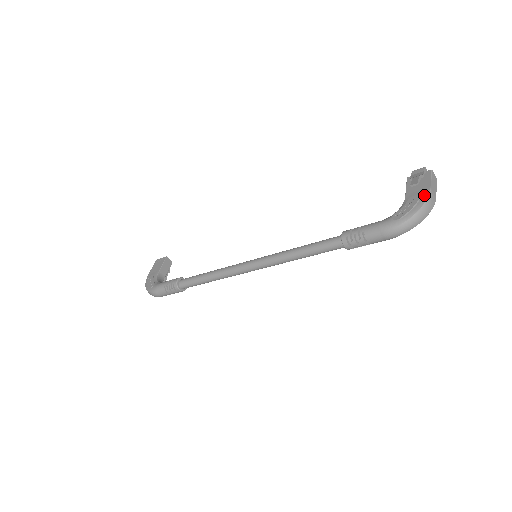
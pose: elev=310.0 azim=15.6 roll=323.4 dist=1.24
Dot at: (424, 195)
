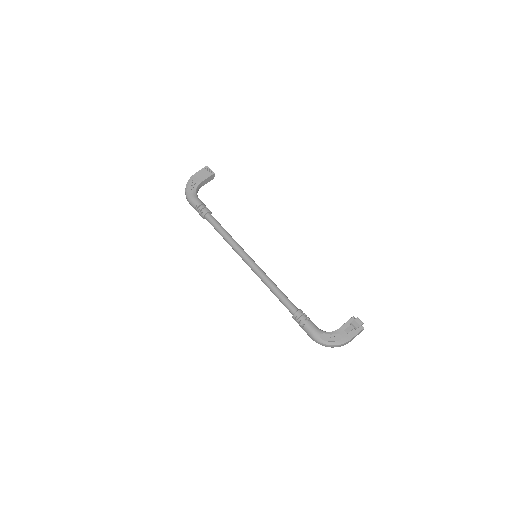
Dot at: (344, 340)
